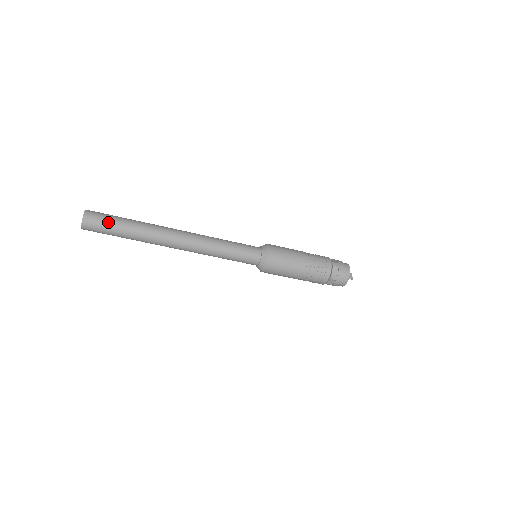
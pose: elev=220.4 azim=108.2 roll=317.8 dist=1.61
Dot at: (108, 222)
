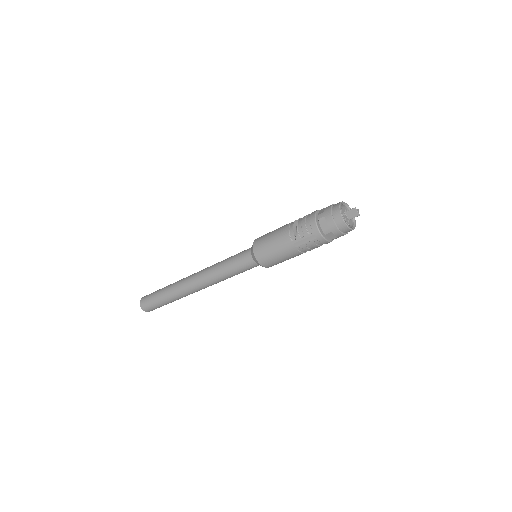
Dot at: (157, 306)
